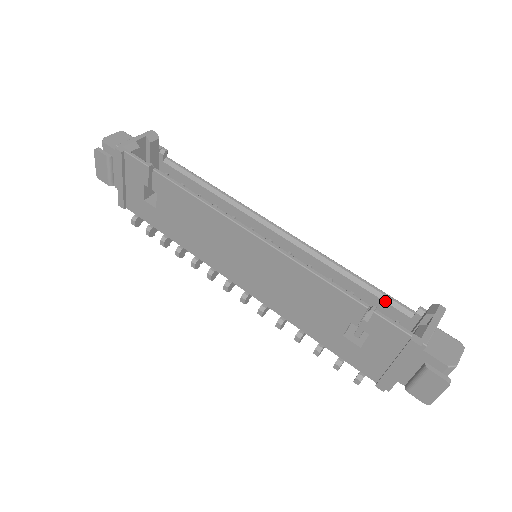
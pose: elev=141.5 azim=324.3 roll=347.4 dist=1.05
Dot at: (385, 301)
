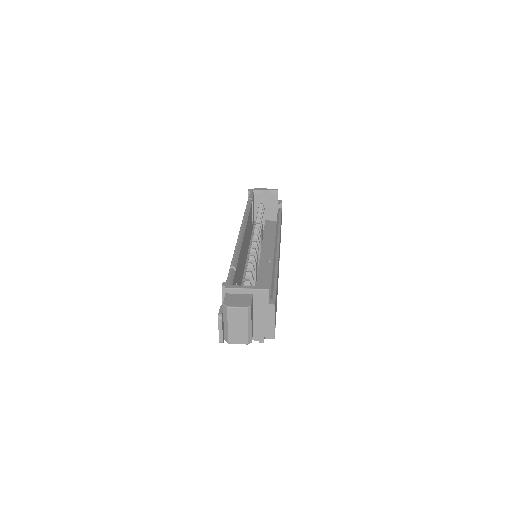
Dot at: (271, 292)
